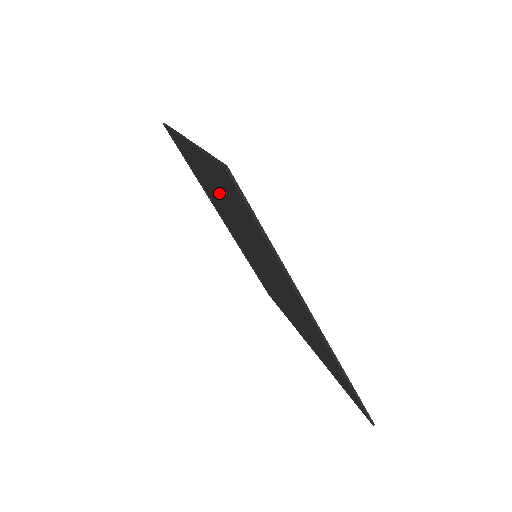
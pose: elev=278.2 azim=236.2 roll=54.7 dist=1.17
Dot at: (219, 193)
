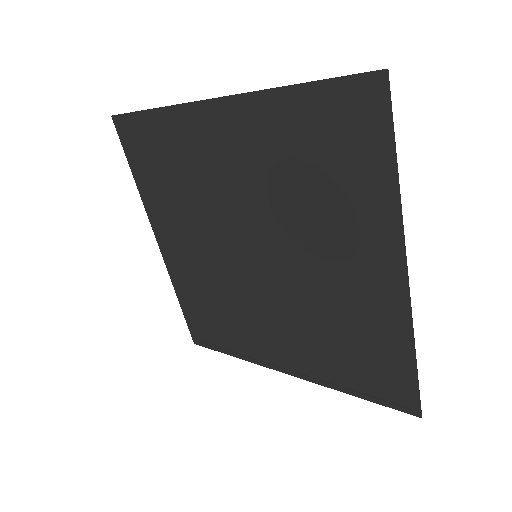
Dot at: (191, 239)
